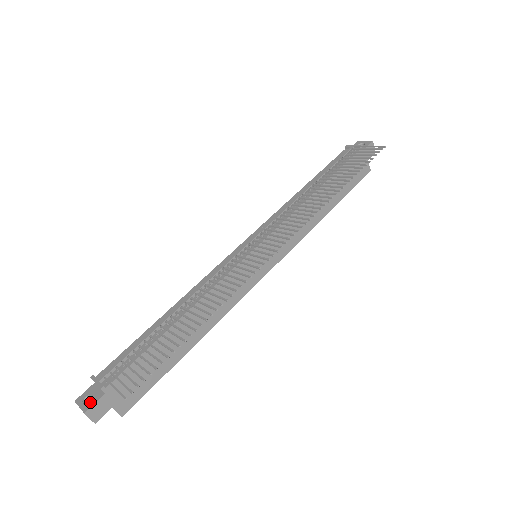
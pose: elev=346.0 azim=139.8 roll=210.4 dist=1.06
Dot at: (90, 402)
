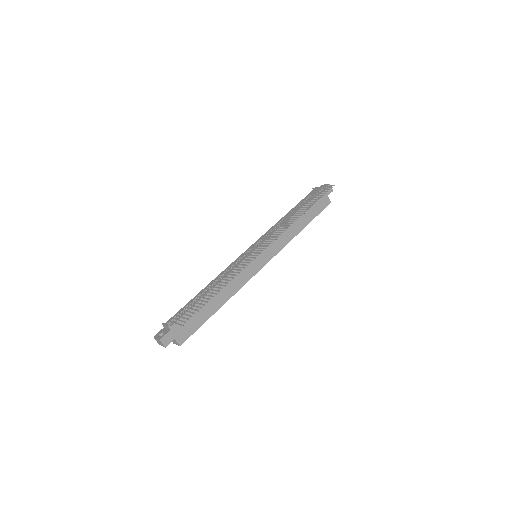
Dot at: (162, 335)
